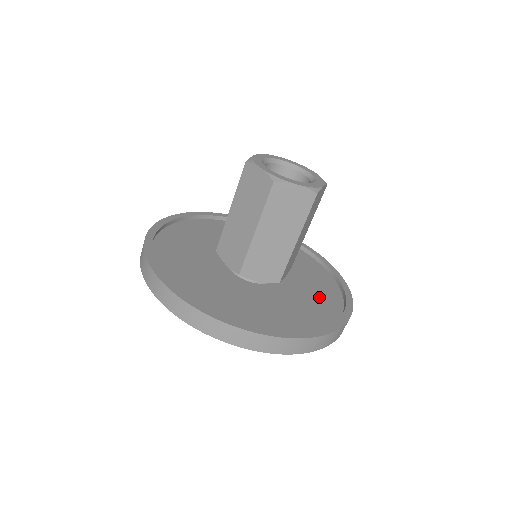
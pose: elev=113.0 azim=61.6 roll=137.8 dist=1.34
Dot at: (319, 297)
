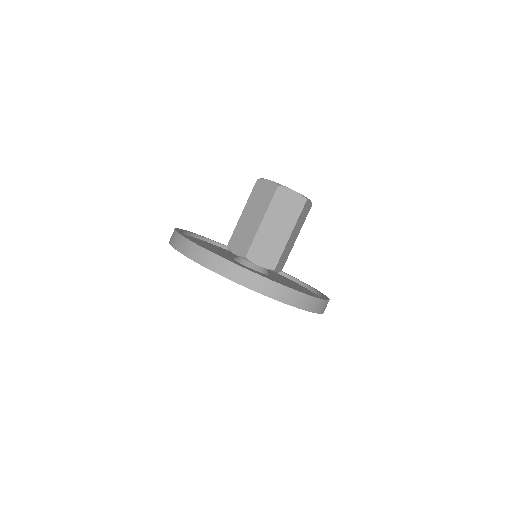
Dot at: occluded
